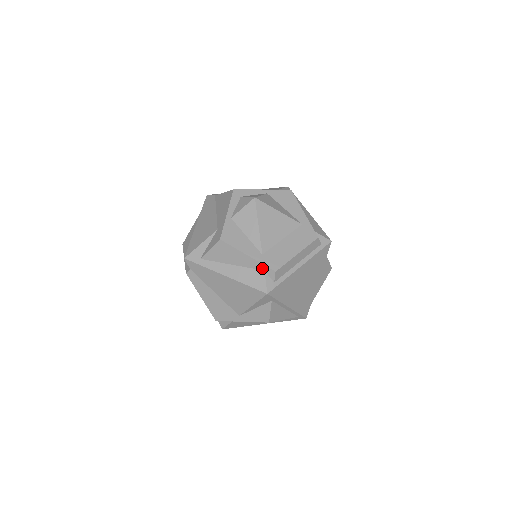
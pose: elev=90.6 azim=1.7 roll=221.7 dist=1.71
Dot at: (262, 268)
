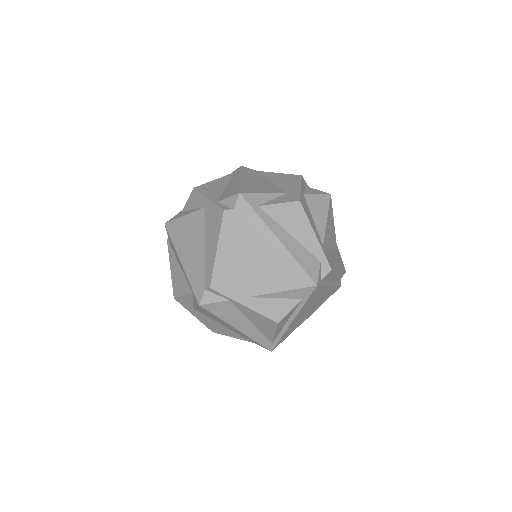
Dot at: (320, 258)
